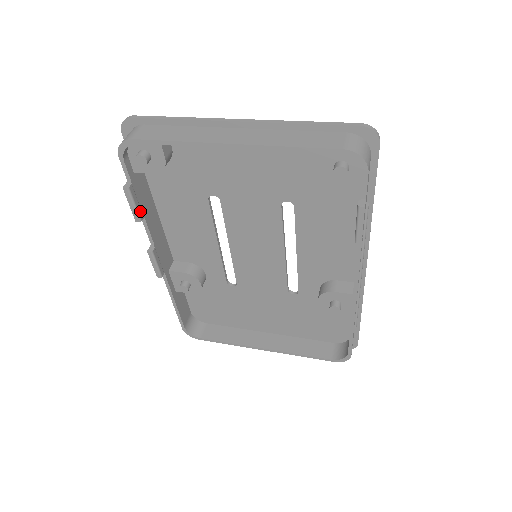
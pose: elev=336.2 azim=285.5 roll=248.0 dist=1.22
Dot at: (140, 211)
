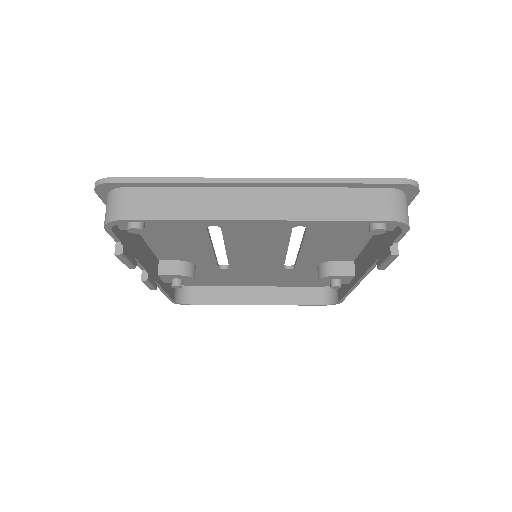
Dot at: (133, 260)
